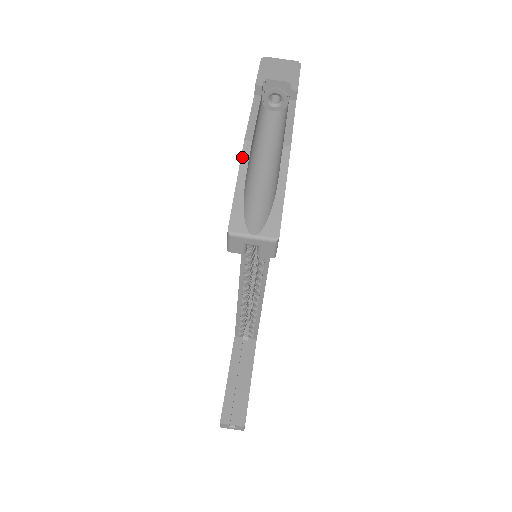
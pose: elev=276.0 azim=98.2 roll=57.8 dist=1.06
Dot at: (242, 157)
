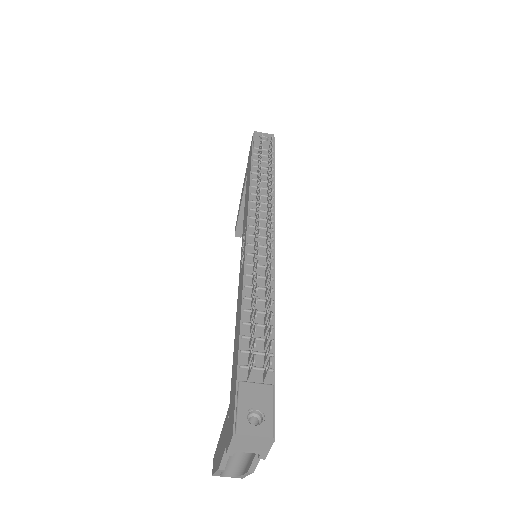
Dot at: (217, 471)
